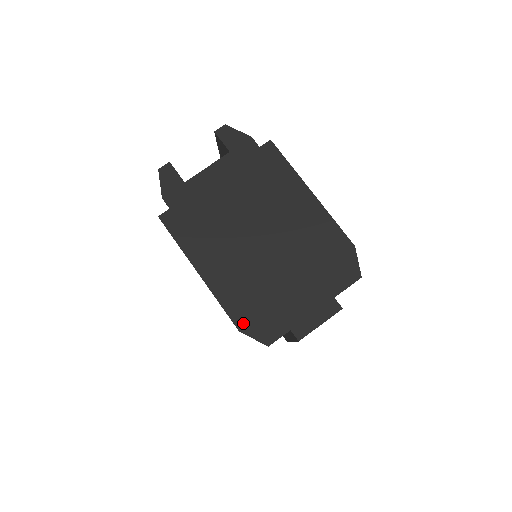
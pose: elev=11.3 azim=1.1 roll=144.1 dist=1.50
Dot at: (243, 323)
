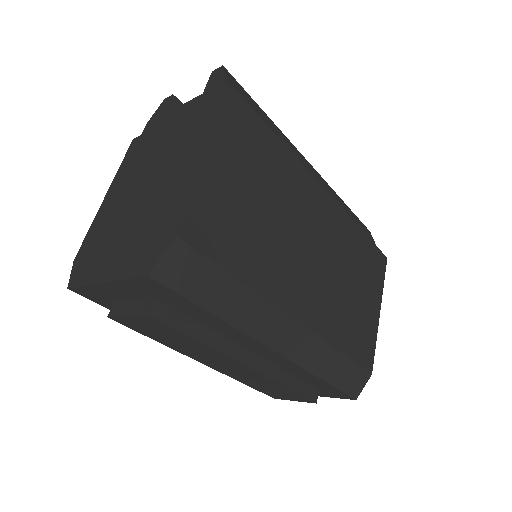
Dot at: (80, 255)
